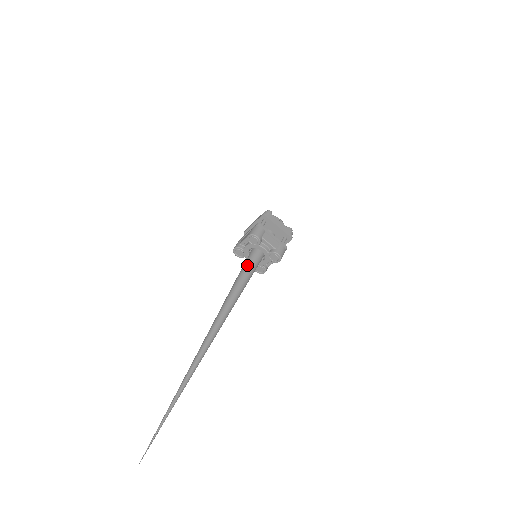
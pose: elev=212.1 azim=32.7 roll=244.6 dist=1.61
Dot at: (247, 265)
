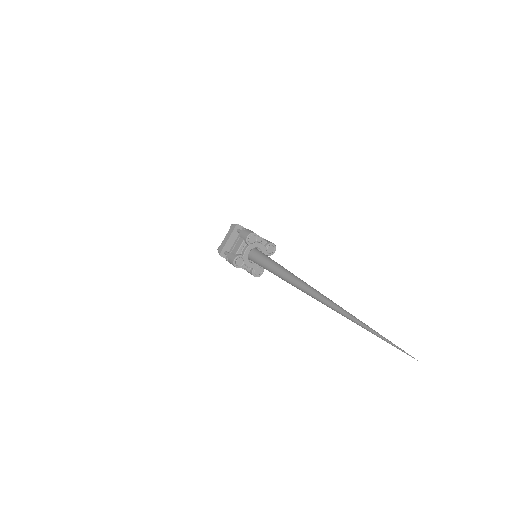
Dot at: (265, 257)
